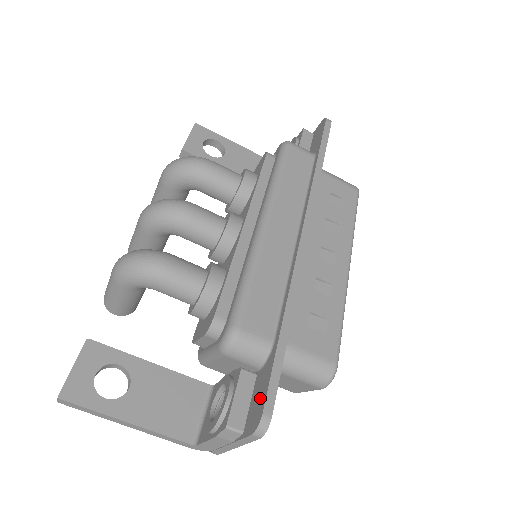
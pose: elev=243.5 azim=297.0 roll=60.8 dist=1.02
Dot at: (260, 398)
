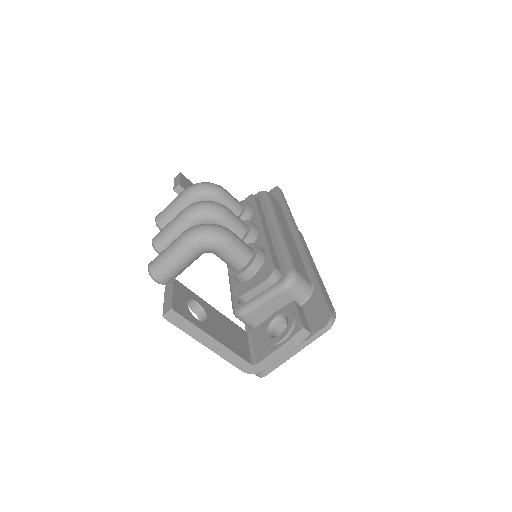
Dot at: (320, 310)
